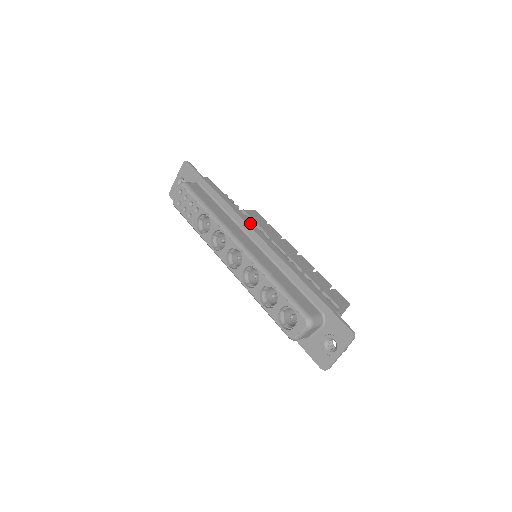
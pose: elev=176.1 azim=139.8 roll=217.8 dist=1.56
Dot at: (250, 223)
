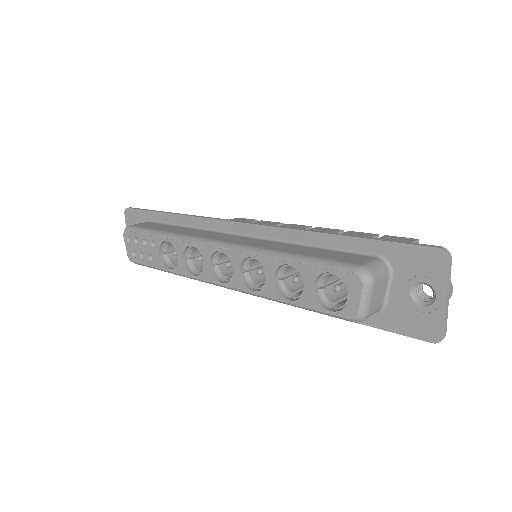
Dot at: occluded
